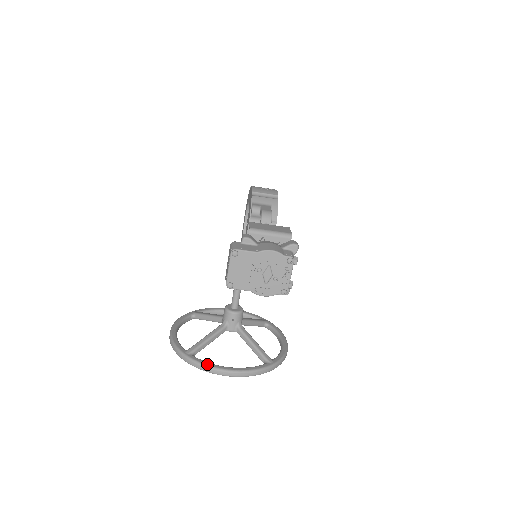
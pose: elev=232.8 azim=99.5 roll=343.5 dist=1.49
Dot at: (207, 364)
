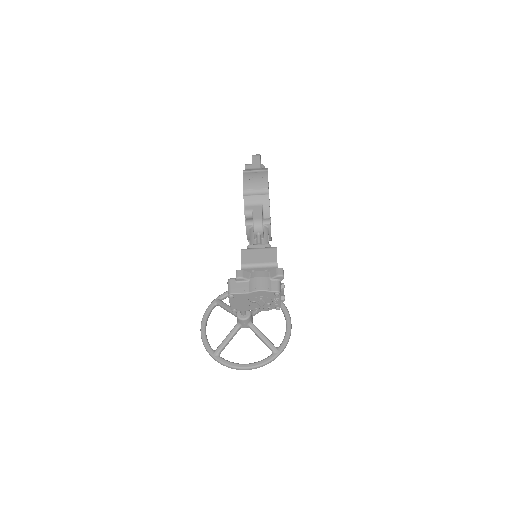
Dot at: (229, 364)
